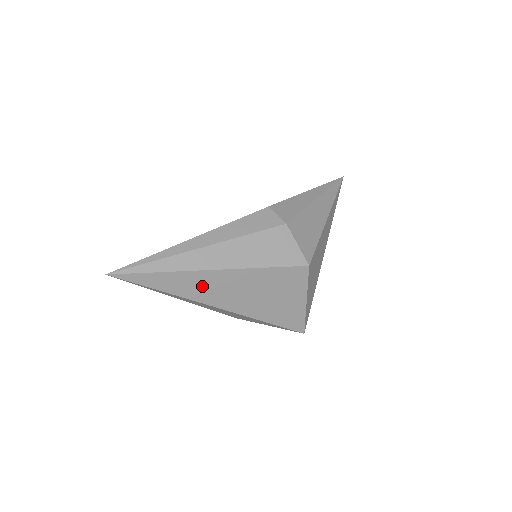
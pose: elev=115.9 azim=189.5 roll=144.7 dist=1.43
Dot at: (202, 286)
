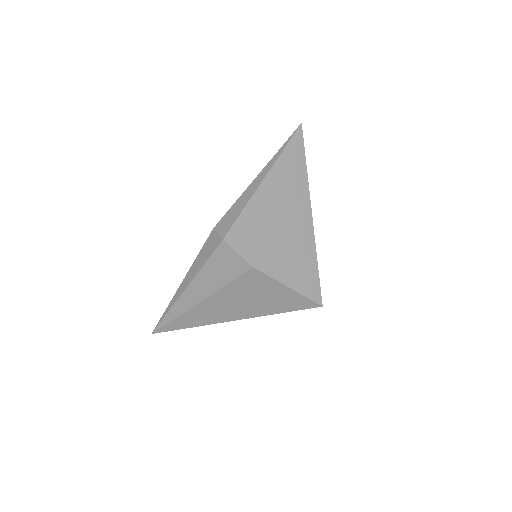
Dot at: (204, 315)
